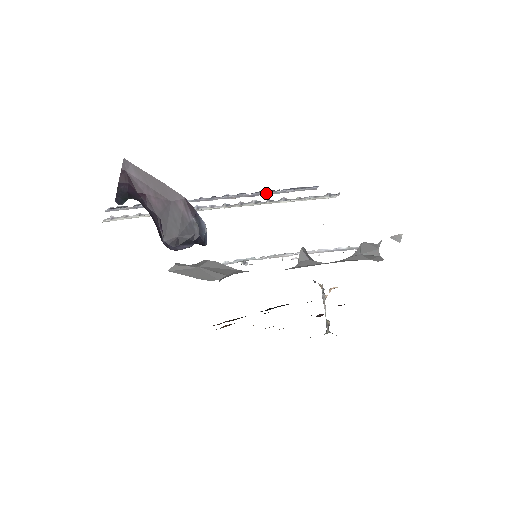
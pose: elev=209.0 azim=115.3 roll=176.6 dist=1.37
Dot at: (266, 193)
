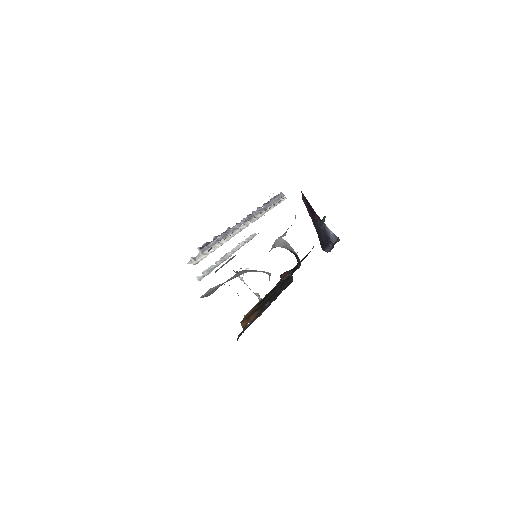
Dot at: (269, 204)
